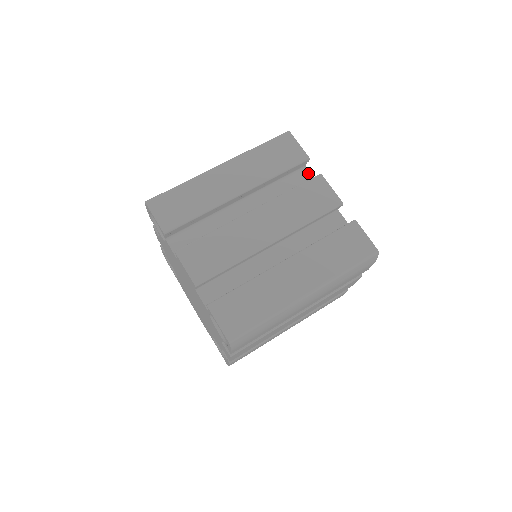
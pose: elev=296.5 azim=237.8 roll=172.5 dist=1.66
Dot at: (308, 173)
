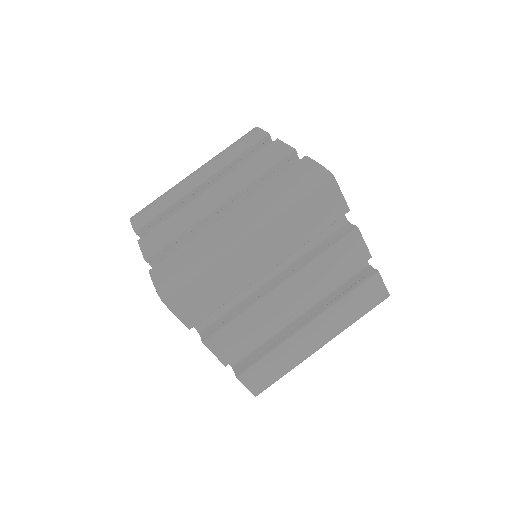
Dot at: occluded
